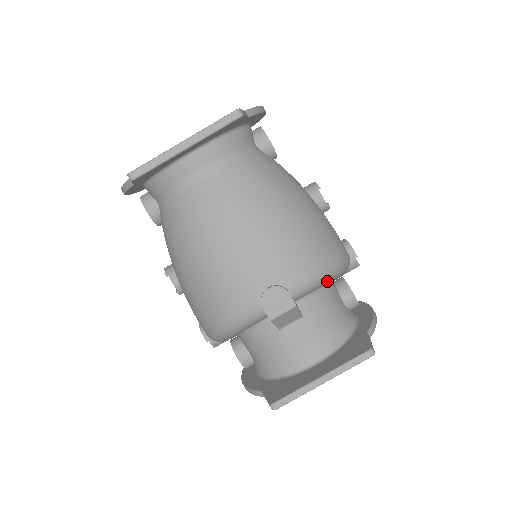
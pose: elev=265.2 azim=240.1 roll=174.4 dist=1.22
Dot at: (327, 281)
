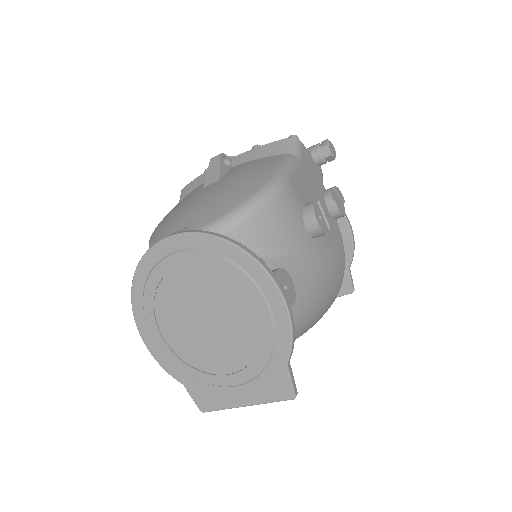
Dot at: occluded
